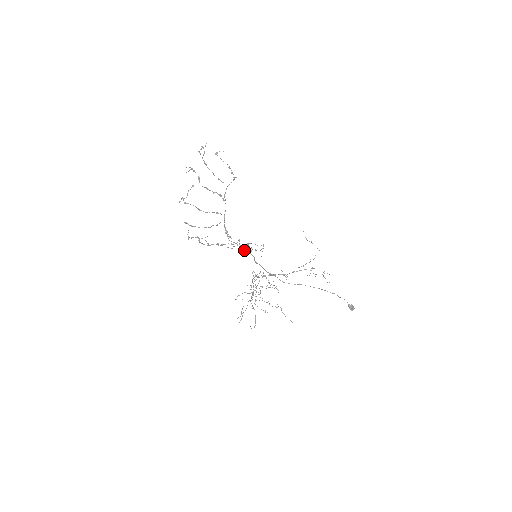
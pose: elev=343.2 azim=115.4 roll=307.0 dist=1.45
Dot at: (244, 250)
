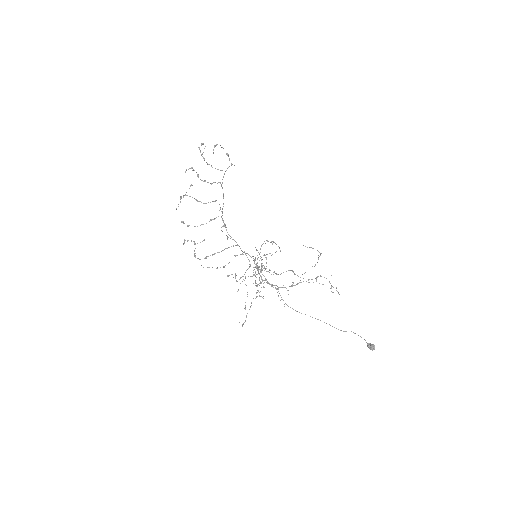
Dot at: occluded
